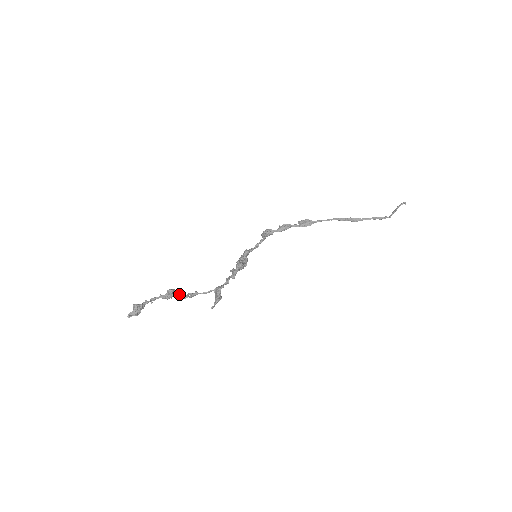
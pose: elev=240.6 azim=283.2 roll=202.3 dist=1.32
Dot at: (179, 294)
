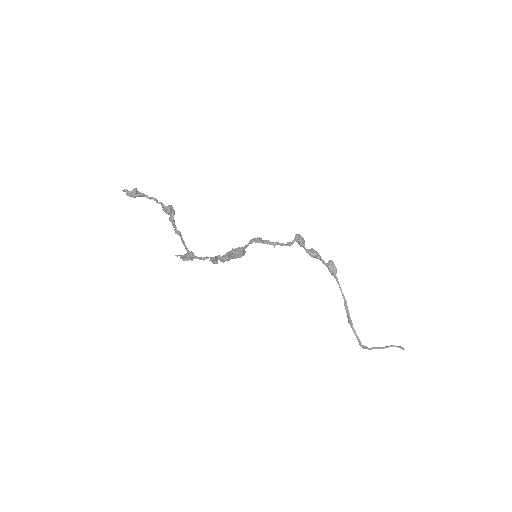
Dot at: (171, 219)
